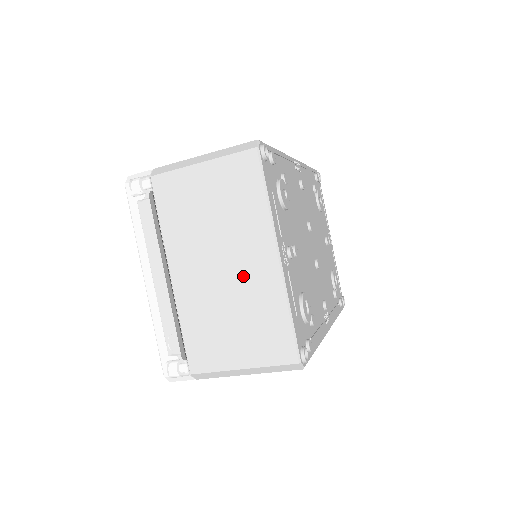
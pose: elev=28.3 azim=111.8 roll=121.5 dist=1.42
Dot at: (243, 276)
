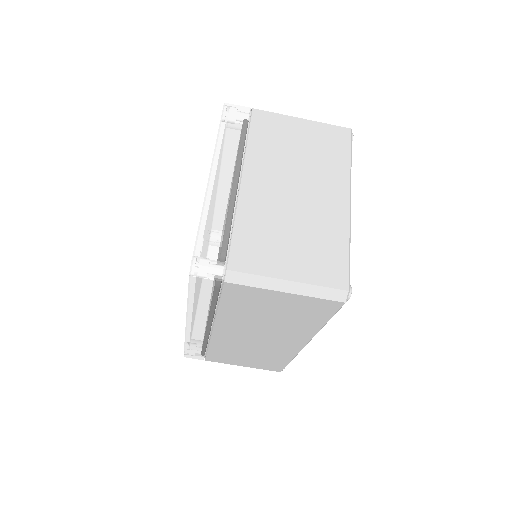
Dot at: (314, 204)
